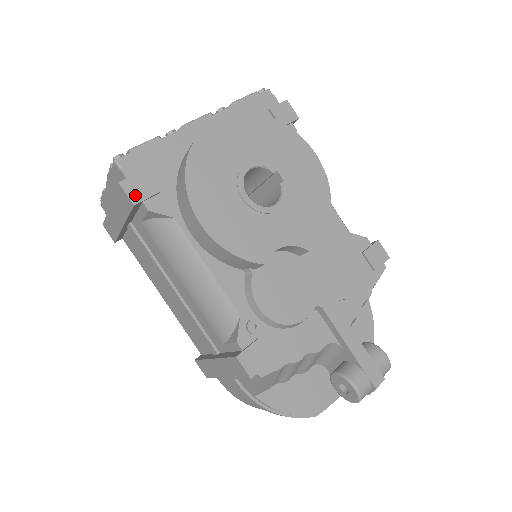
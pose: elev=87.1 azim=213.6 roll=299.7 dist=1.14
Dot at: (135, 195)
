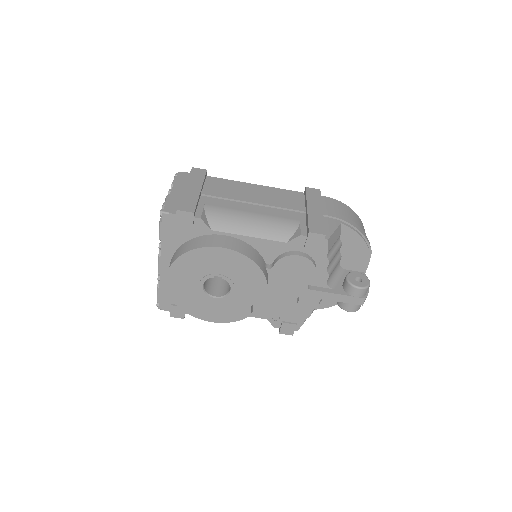
Dot at: (180, 316)
